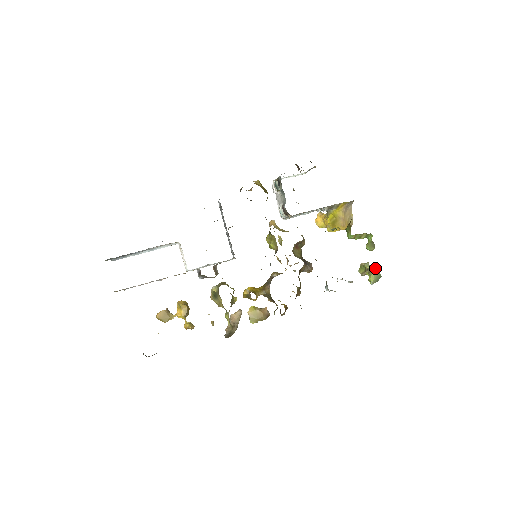
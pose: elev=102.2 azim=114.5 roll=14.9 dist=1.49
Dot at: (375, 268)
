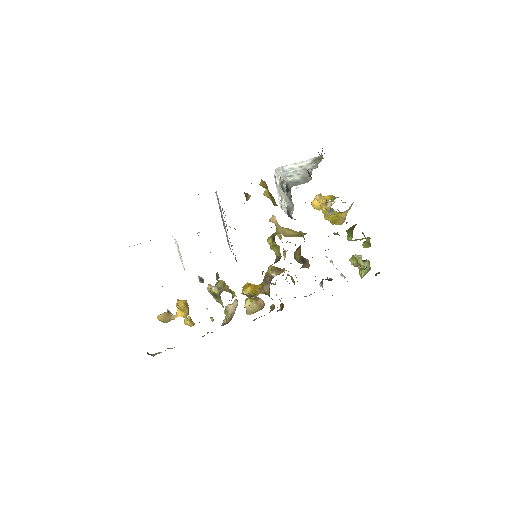
Dot at: (366, 262)
